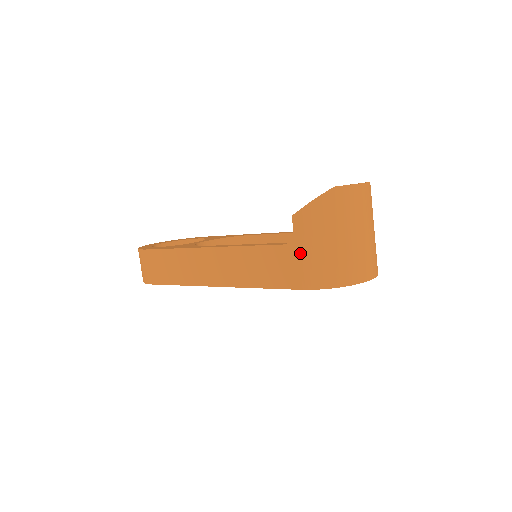
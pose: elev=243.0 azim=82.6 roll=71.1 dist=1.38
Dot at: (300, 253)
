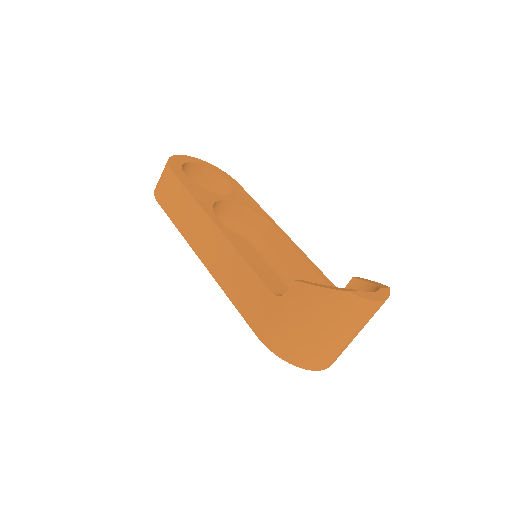
Dot at: (278, 313)
